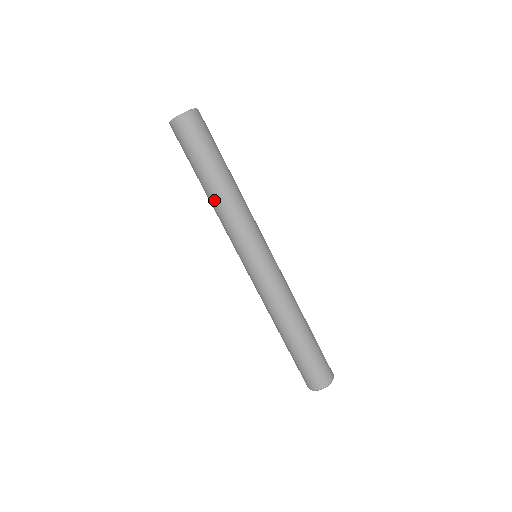
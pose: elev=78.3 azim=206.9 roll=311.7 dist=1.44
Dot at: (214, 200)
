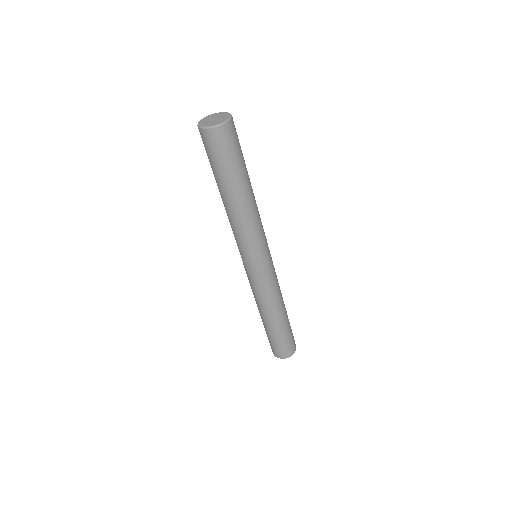
Dot at: (226, 208)
